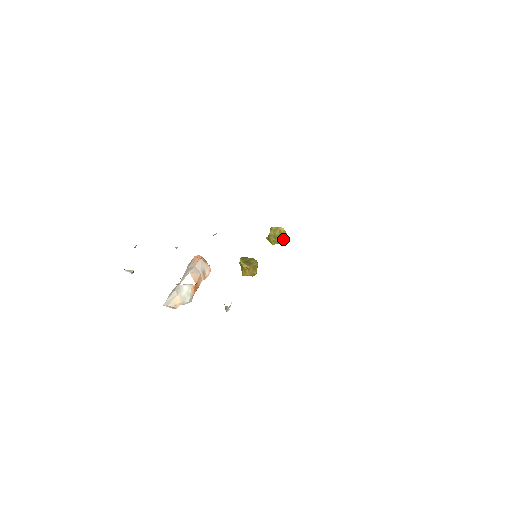
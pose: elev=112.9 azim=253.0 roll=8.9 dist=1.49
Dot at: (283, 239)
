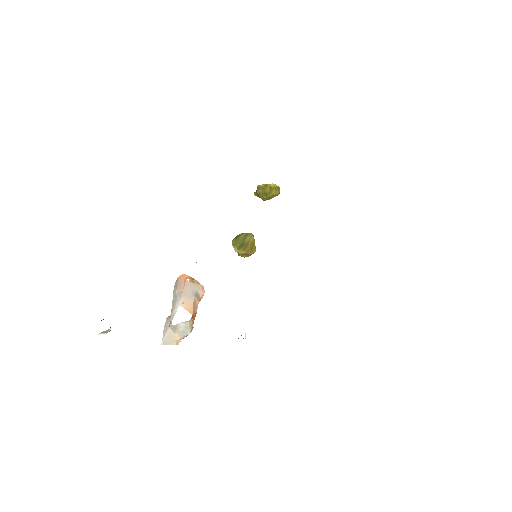
Dot at: (276, 195)
